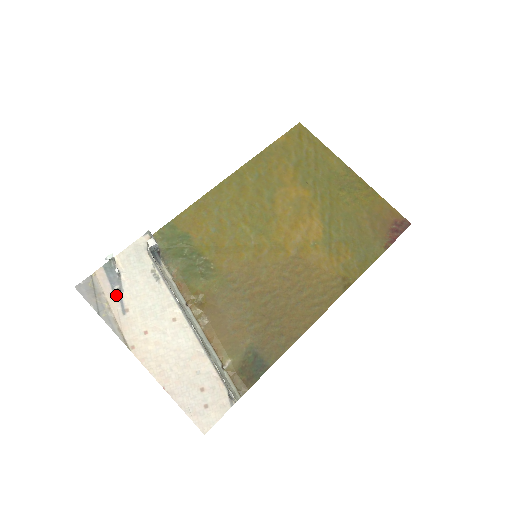
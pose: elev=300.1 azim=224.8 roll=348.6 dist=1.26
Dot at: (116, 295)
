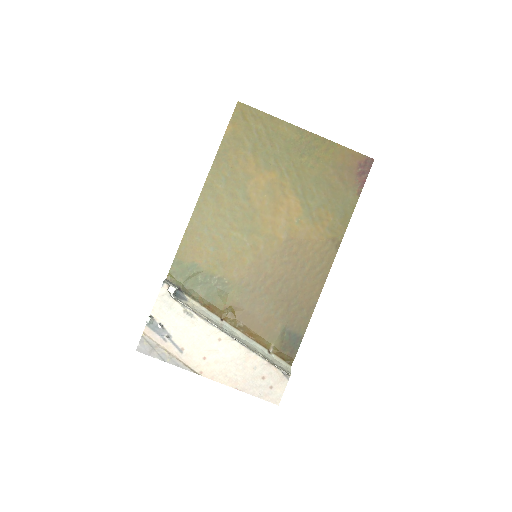
Dot at: (168, 342)
